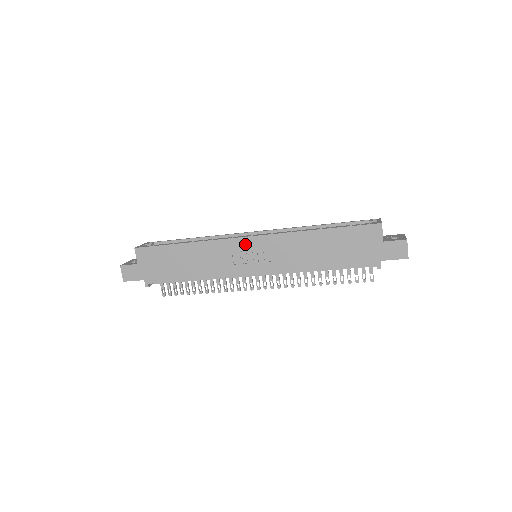
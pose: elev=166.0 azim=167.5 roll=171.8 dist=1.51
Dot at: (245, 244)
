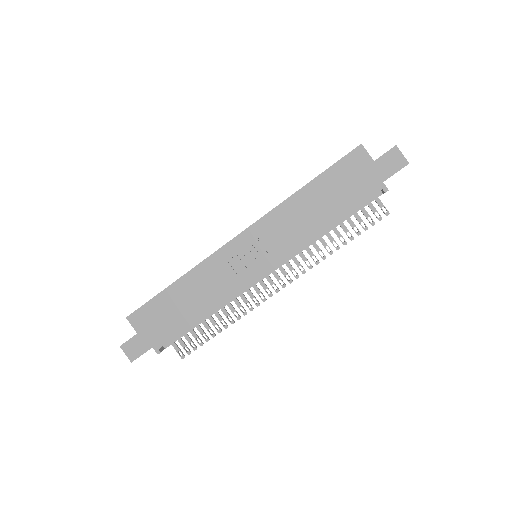
Dot at: (237, 246)
